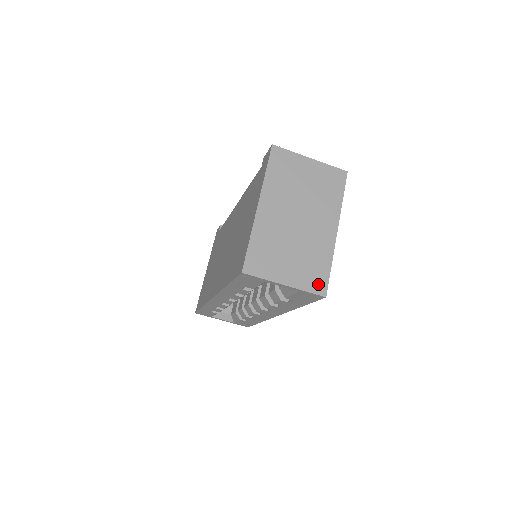
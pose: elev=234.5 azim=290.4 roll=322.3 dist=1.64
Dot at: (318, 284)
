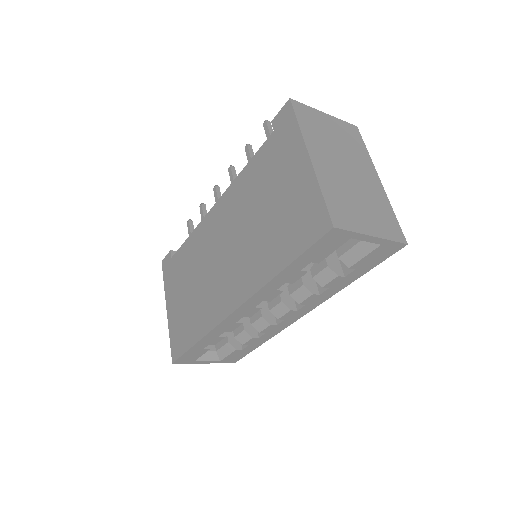
Dot at: (395, 232)
